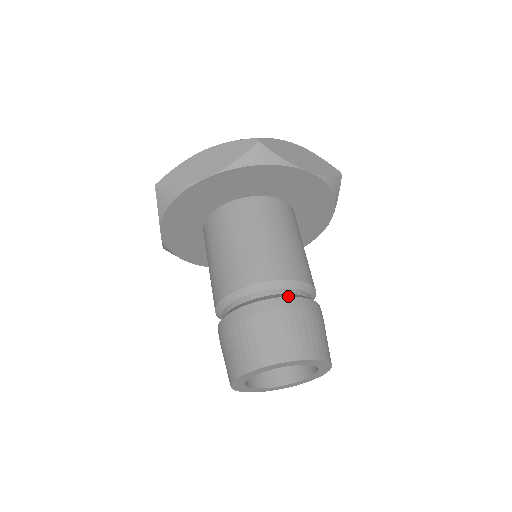
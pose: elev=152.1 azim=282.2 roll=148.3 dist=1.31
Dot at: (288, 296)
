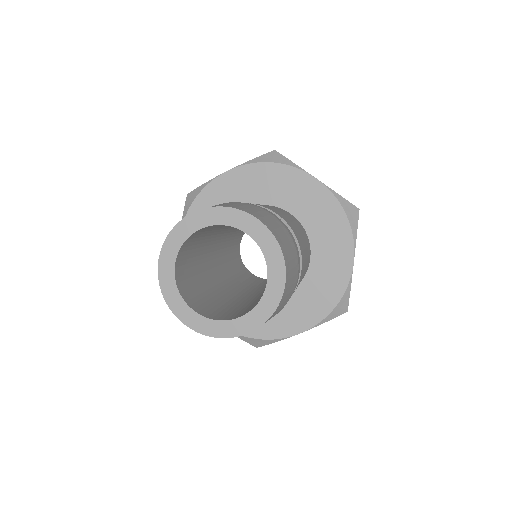
Dot at: occluded
